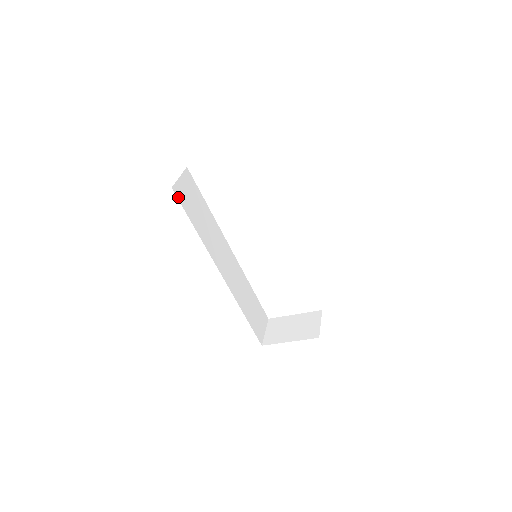
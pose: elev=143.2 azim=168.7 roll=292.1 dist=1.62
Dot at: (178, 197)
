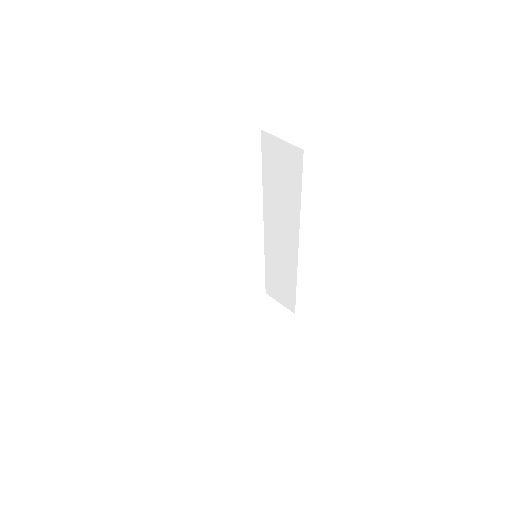
Dot at: occluded
